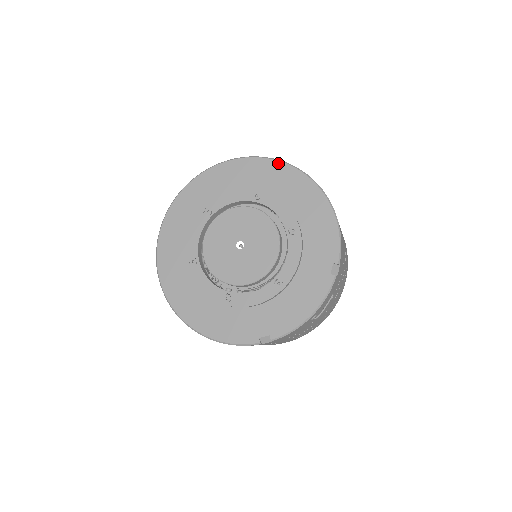
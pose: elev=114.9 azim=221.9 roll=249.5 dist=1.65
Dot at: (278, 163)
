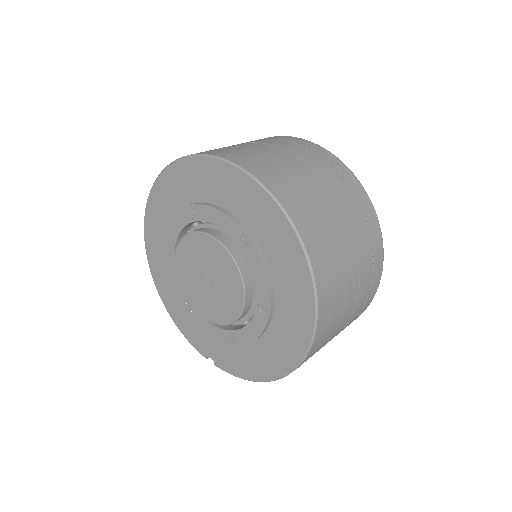
Dot at: (283, 218)
